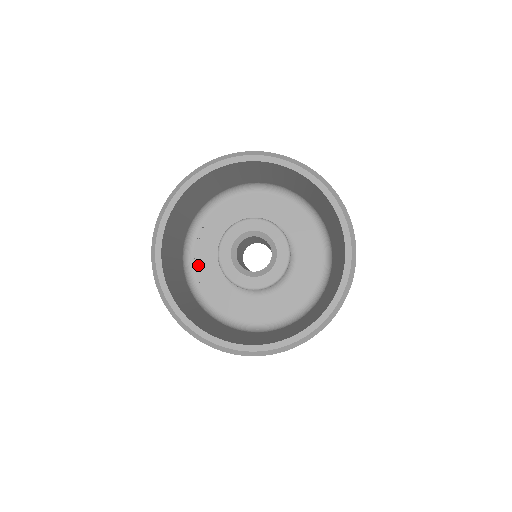
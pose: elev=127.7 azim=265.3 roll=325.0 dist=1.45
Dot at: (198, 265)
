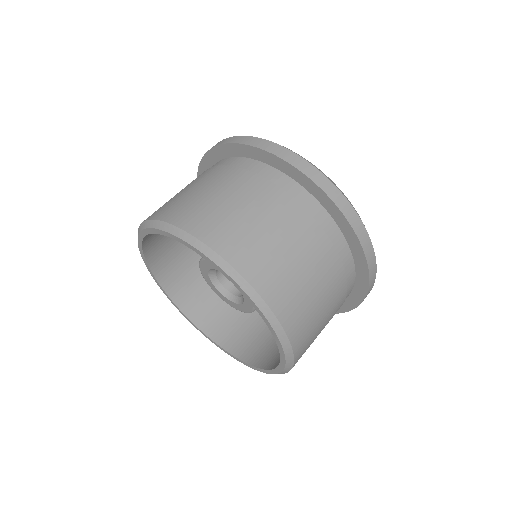
Dot at: occluded
